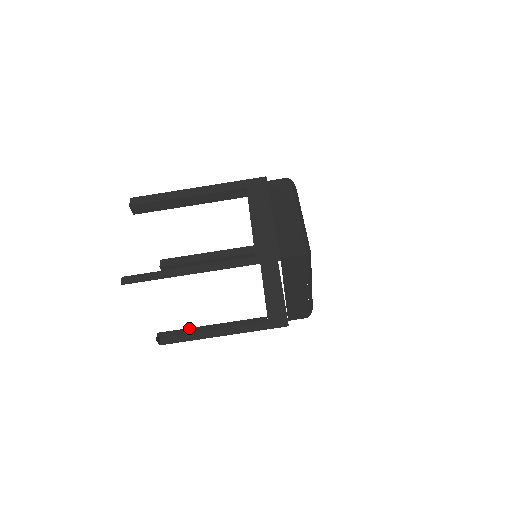
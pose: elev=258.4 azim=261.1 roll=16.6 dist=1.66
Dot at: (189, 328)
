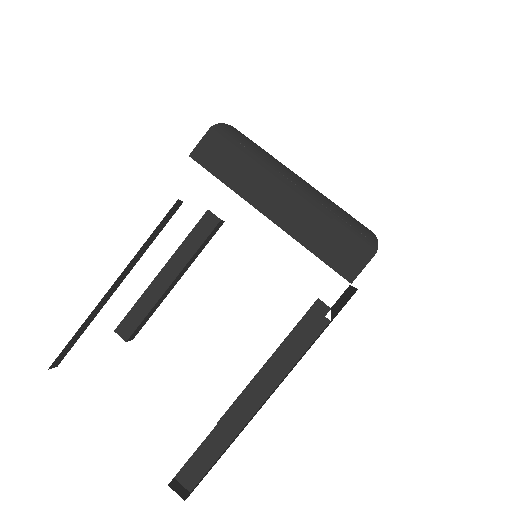
Dot at: (215, 429)
